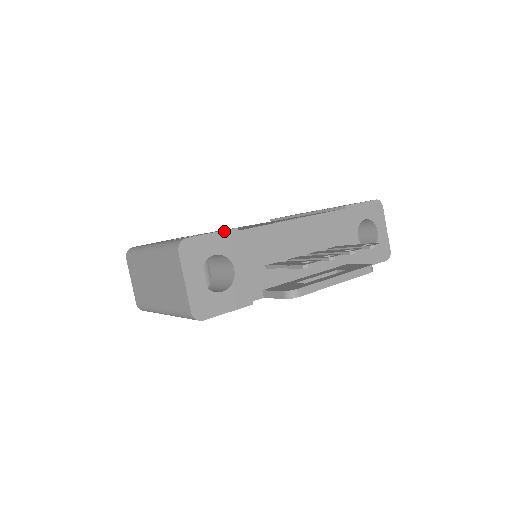
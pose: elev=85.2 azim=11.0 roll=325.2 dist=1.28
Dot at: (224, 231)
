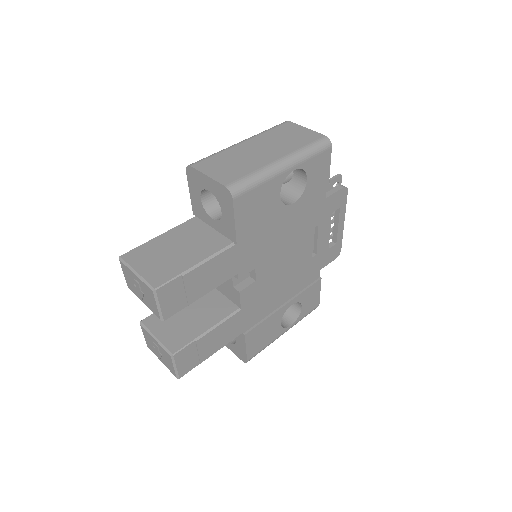
Dot at: occluded
